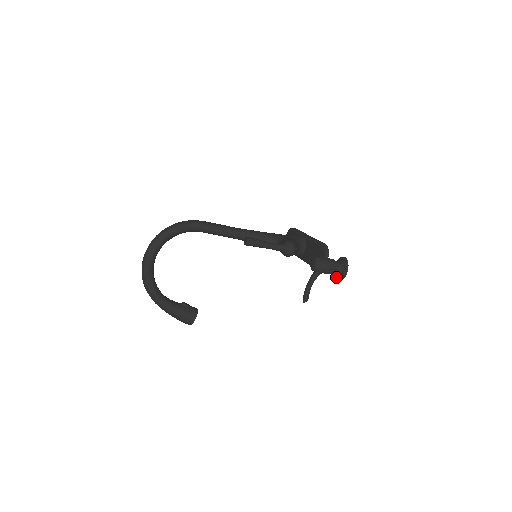
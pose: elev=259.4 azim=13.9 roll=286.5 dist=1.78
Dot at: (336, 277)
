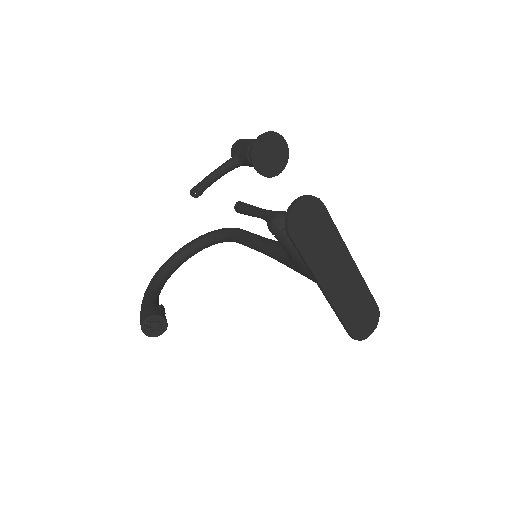
Dot at: (256, 167)
